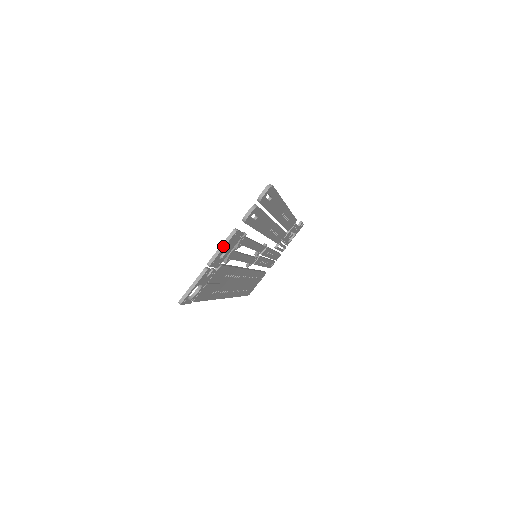
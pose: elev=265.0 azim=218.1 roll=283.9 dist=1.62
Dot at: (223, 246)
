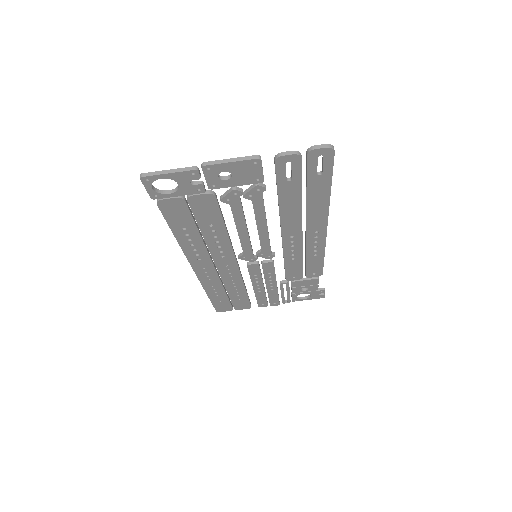
Dot at: (233, 160)
